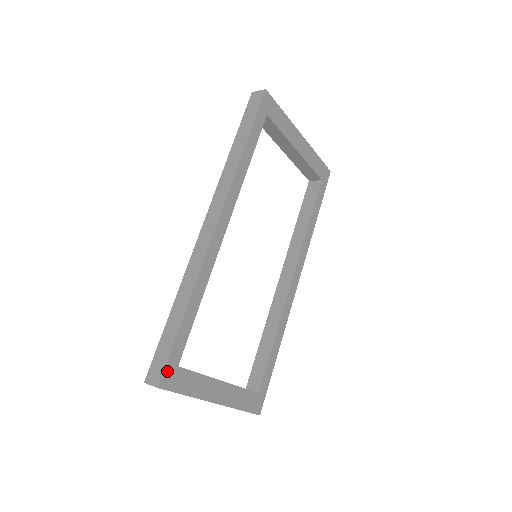
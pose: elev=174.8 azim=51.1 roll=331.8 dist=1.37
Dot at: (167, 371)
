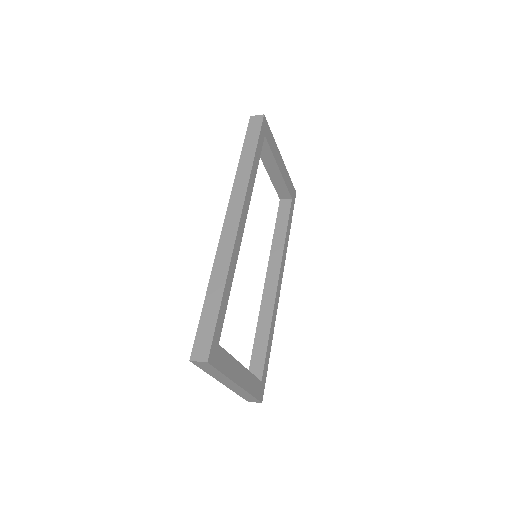
Dot at: (213, 347)
